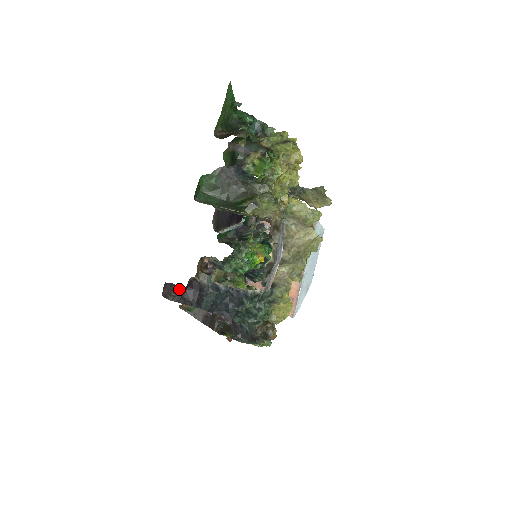
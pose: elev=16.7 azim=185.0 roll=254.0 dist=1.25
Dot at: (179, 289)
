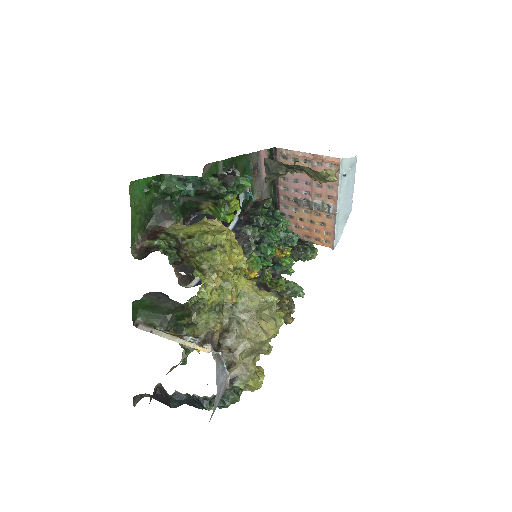
Dot at: (149, 394)
